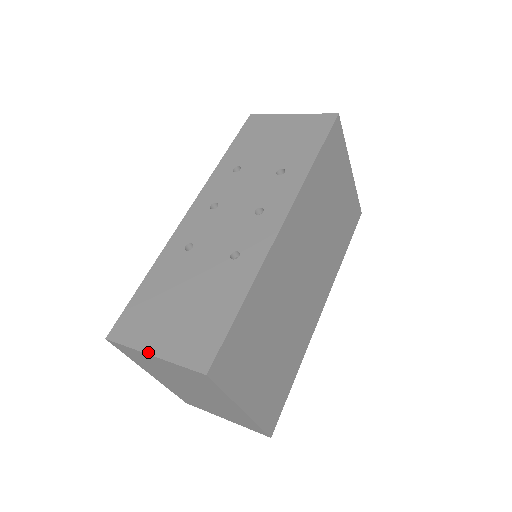
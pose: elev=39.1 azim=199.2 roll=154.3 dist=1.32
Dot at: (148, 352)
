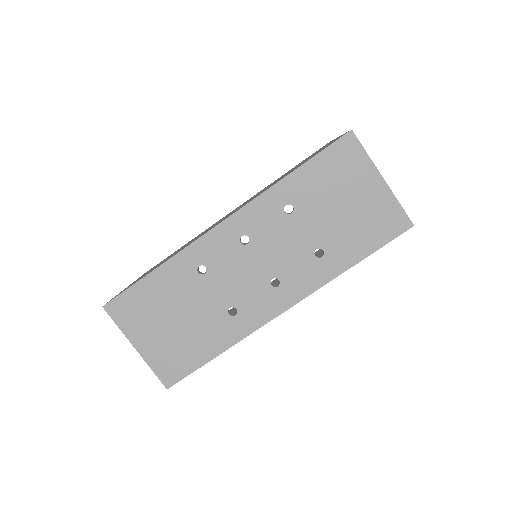
Dot at: (133, 344)
